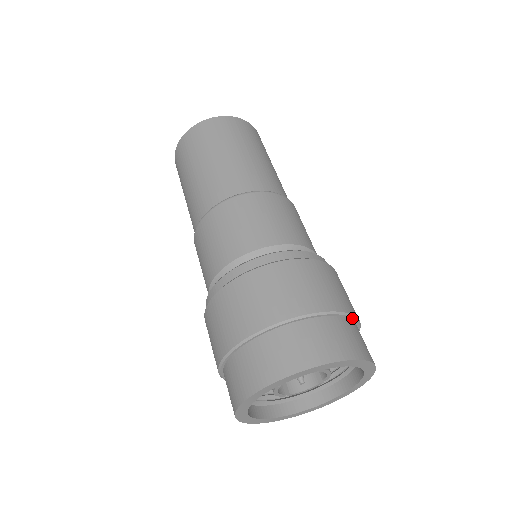
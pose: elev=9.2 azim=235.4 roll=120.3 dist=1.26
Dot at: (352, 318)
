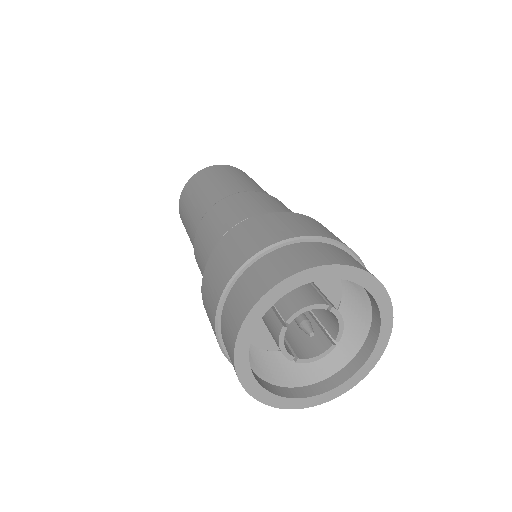
Dot at: (360, 263)
